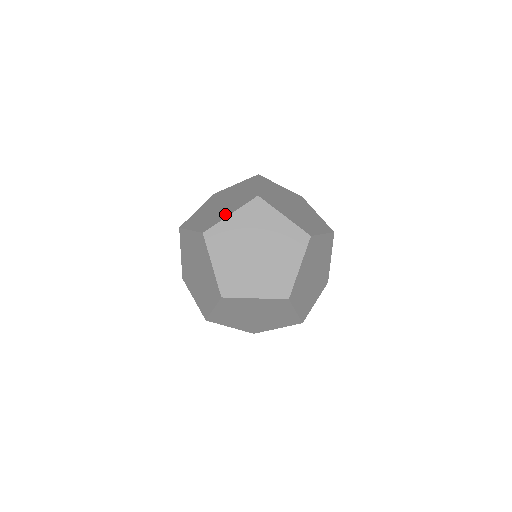
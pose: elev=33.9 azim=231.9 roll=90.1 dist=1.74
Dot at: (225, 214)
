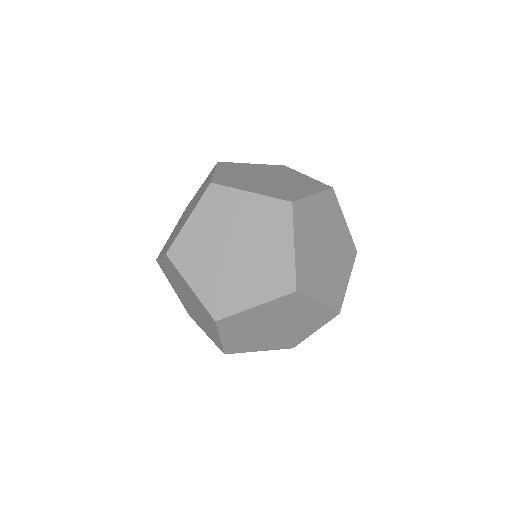
Dot at: (283, 252)
